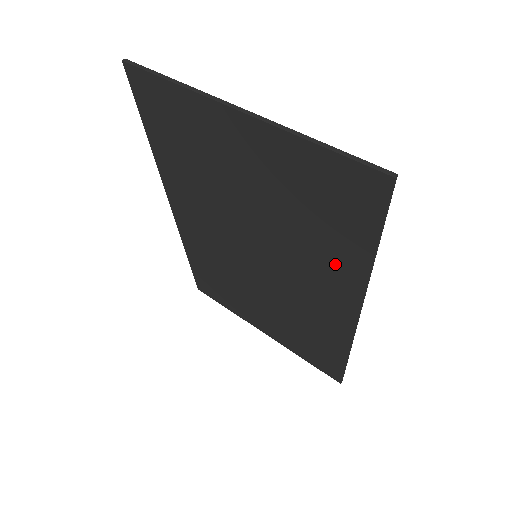
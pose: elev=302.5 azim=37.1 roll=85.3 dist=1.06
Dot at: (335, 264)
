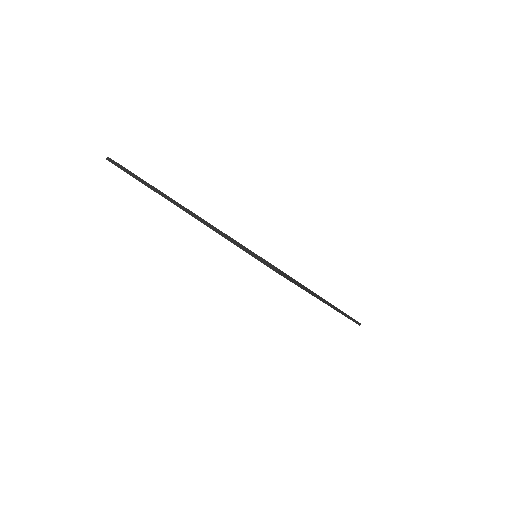
Dot at: occluded
